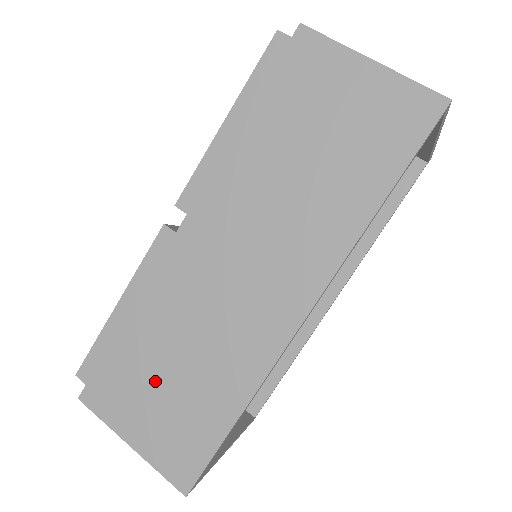
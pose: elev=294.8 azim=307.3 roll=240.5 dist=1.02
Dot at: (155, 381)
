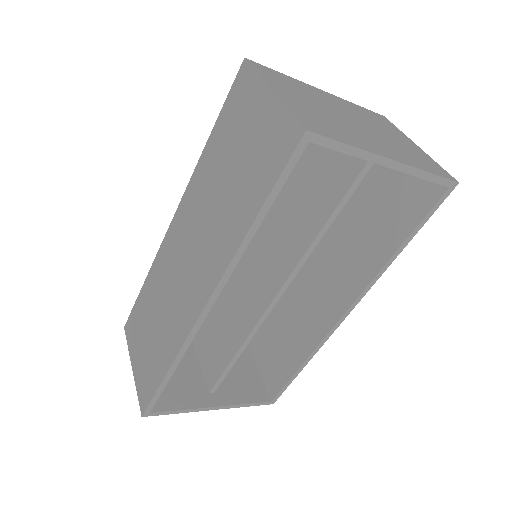
Dot at: (146, 329)
